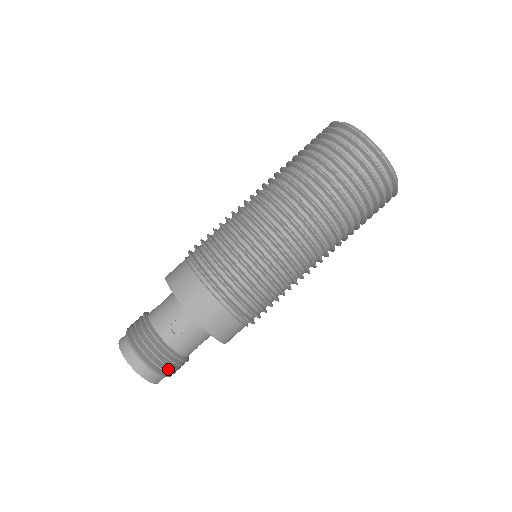
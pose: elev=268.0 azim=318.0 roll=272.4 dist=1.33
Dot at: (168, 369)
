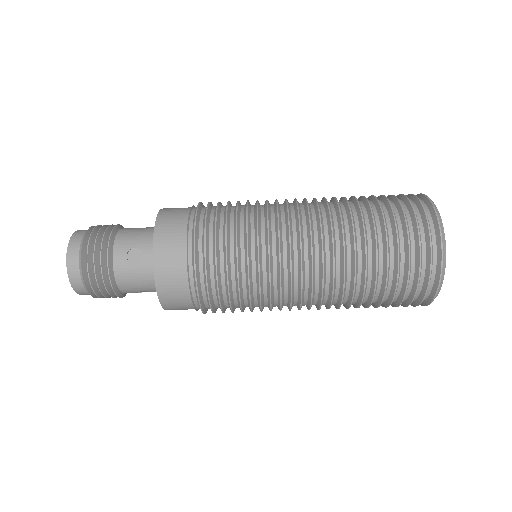
Dot at: (96, 287)
